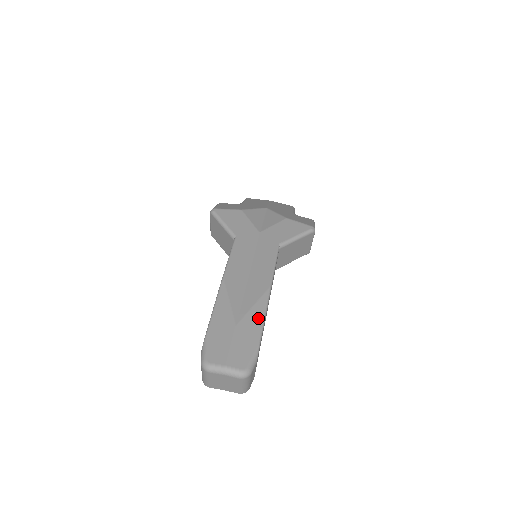
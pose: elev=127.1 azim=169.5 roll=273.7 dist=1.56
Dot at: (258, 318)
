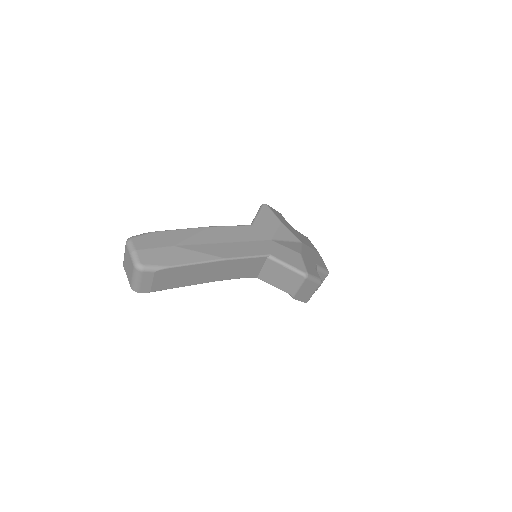
Dot at: (191, 259)
